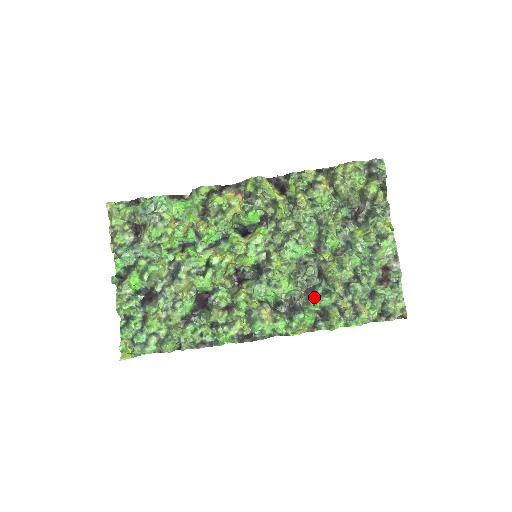
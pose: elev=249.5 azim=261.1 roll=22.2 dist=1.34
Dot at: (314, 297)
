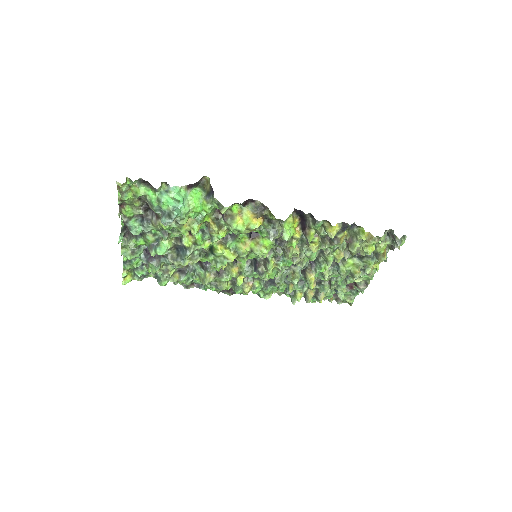
Dot at: (291, 282)
